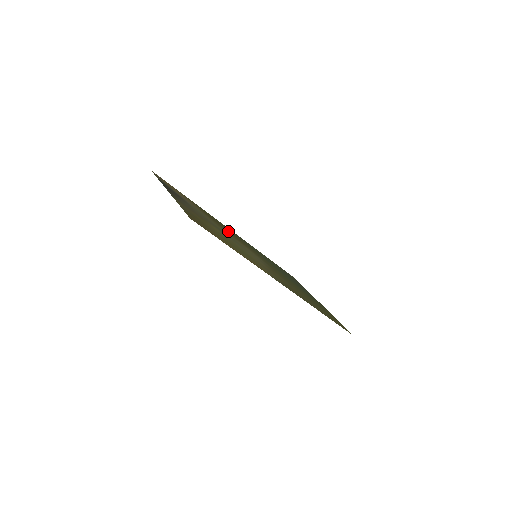
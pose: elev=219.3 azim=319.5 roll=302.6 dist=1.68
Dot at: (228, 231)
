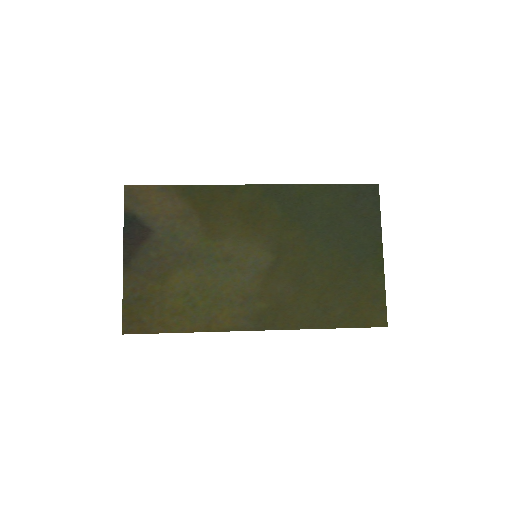
Dot at: (230, 217)
